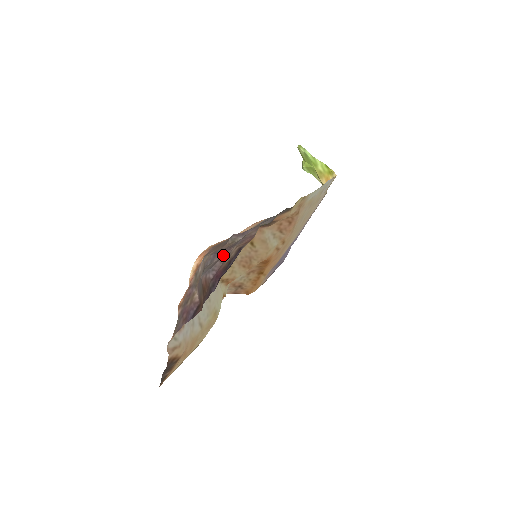
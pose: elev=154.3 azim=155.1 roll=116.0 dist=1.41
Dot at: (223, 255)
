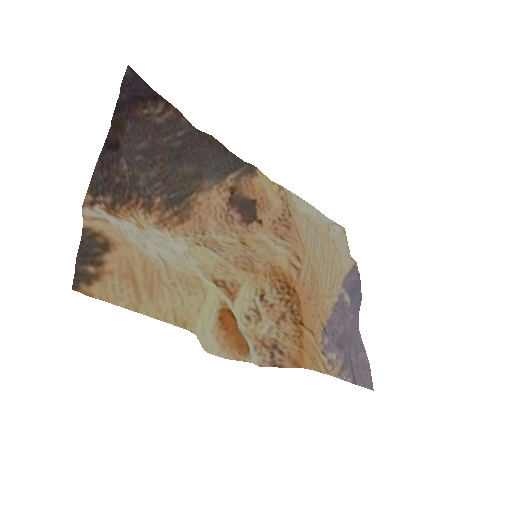
Dot at: (149, 131)
